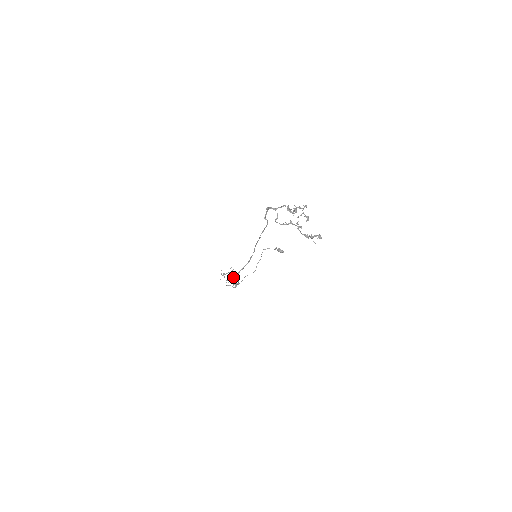
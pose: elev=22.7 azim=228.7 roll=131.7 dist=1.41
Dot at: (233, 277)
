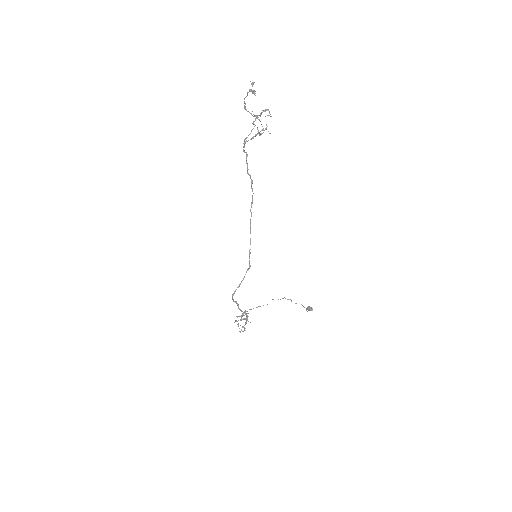
Dot at: (234, 291)
